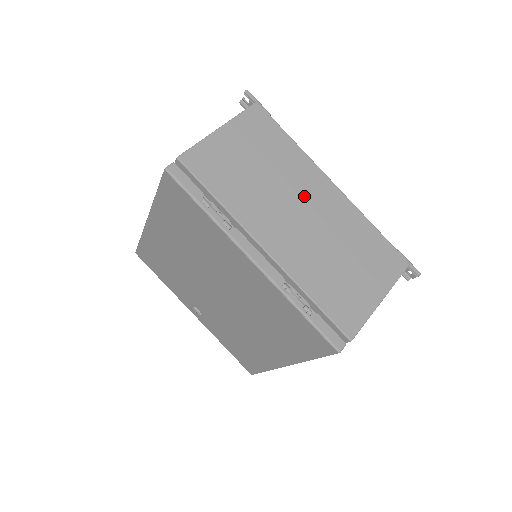
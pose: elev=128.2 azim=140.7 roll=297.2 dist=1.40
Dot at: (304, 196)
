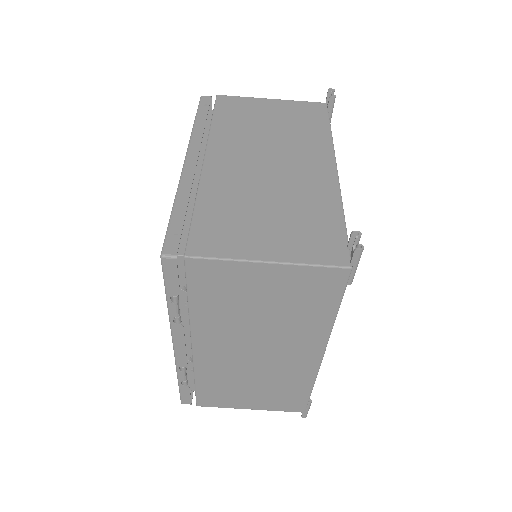
Dot at: (279, 347)
